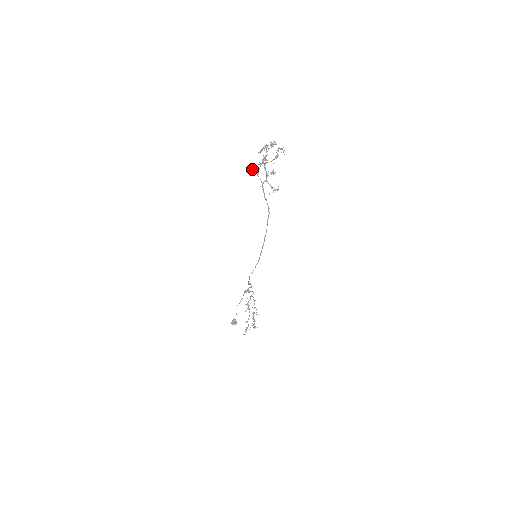
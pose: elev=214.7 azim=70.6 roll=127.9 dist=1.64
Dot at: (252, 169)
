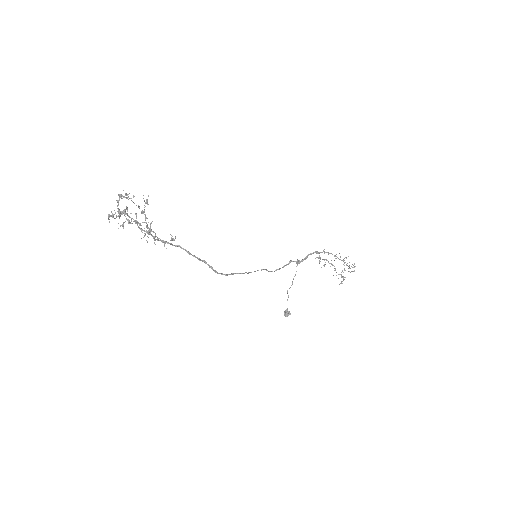
Dot at: occluded
